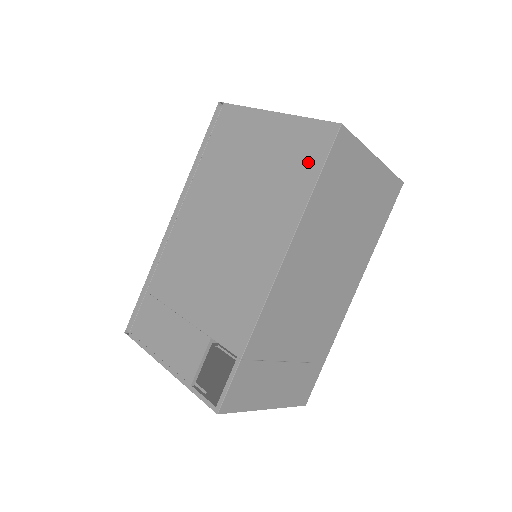
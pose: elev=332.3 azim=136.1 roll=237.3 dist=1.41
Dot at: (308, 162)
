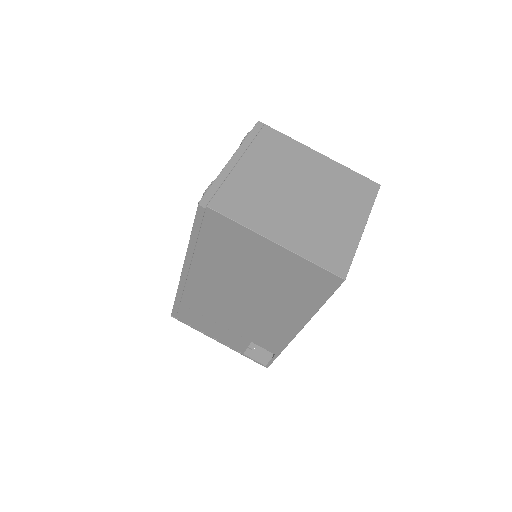
Dot at: (315, 290)
